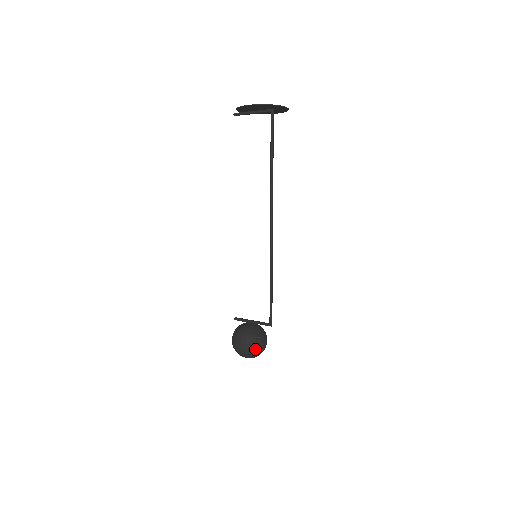
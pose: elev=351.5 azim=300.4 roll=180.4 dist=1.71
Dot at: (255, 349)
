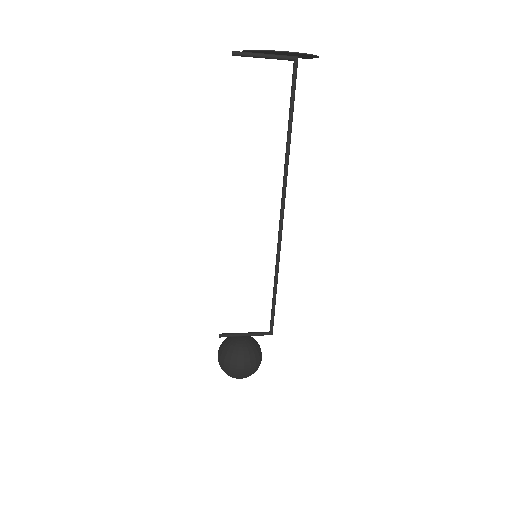
Dot at: (258, 367)
